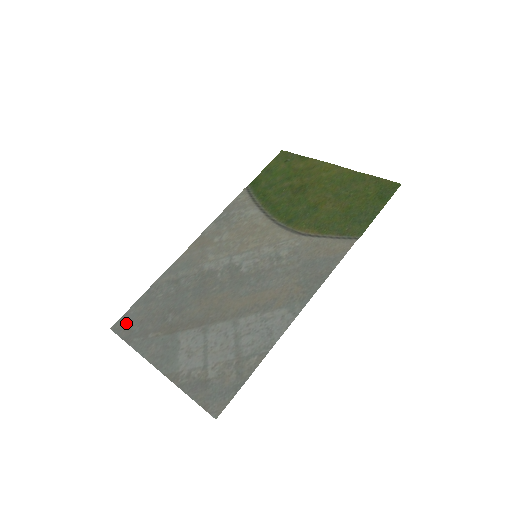
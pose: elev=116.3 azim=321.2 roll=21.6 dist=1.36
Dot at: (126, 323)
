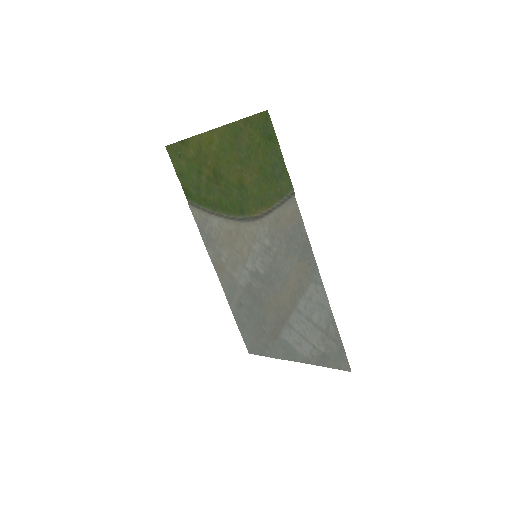
Dot at: (251, 346)
